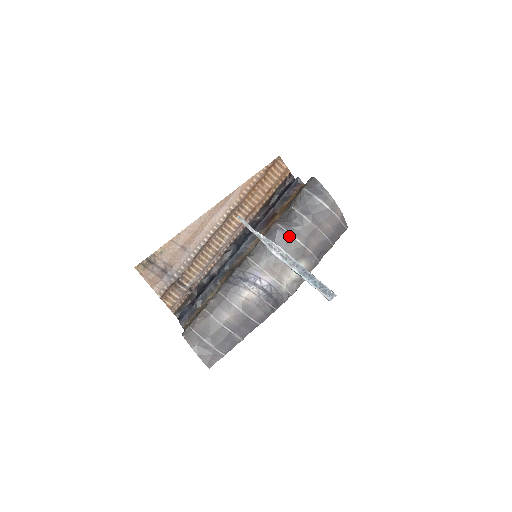
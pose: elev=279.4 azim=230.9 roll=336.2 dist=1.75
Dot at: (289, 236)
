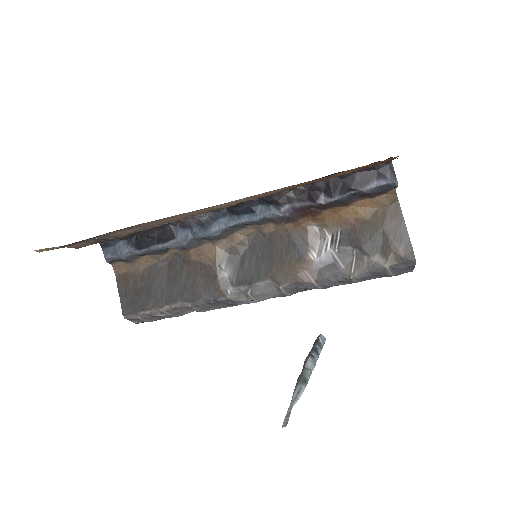
Dot at: occluded
